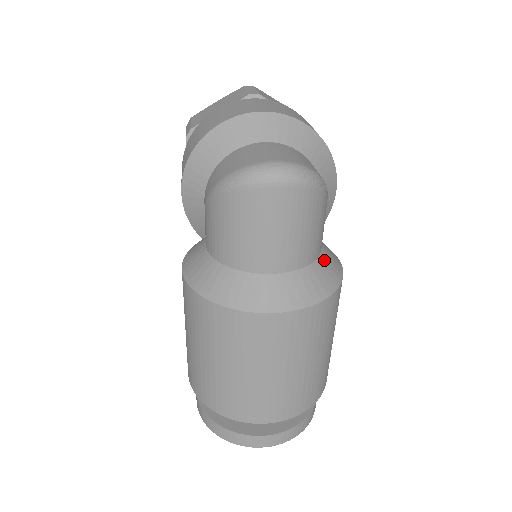
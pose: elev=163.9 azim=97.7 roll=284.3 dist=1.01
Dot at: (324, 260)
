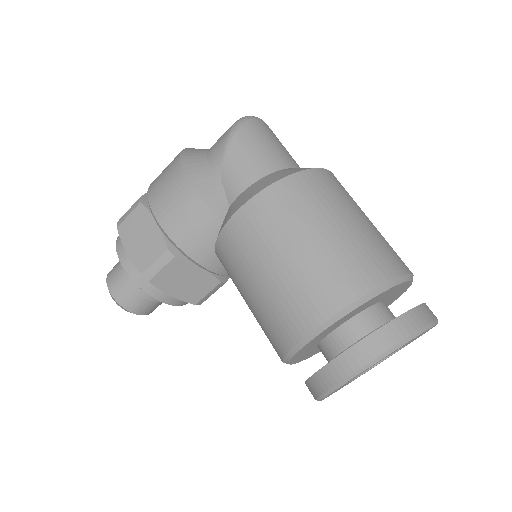
Dot at: occluded
